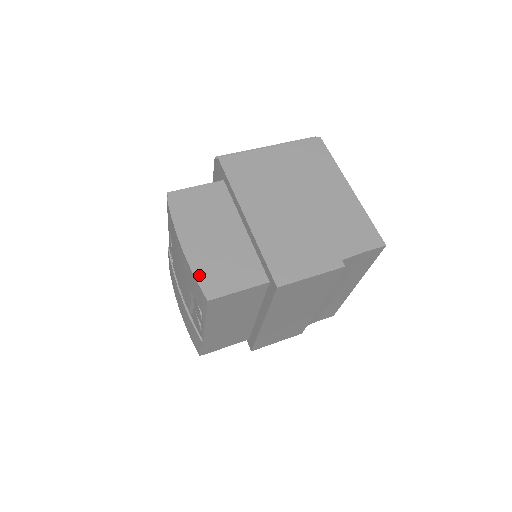
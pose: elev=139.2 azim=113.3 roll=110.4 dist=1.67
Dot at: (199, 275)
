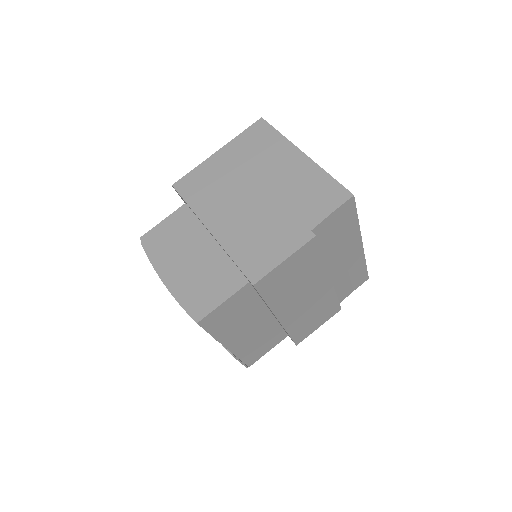
Dot at: (184, 302)
